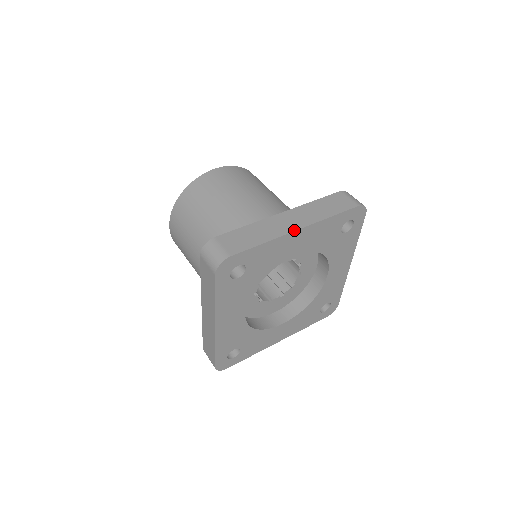
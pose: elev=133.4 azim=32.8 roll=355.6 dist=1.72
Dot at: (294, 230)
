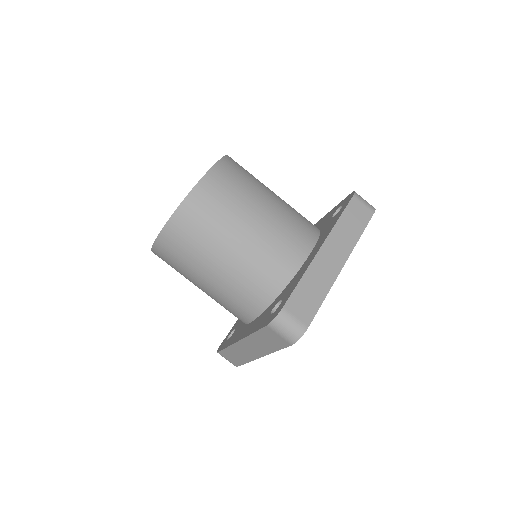
Dot at: (341, 269)
